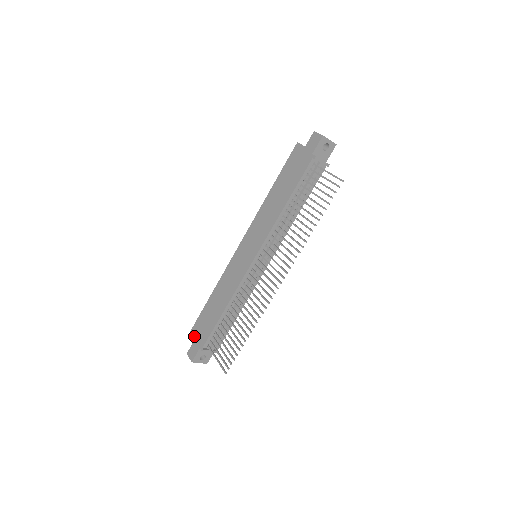
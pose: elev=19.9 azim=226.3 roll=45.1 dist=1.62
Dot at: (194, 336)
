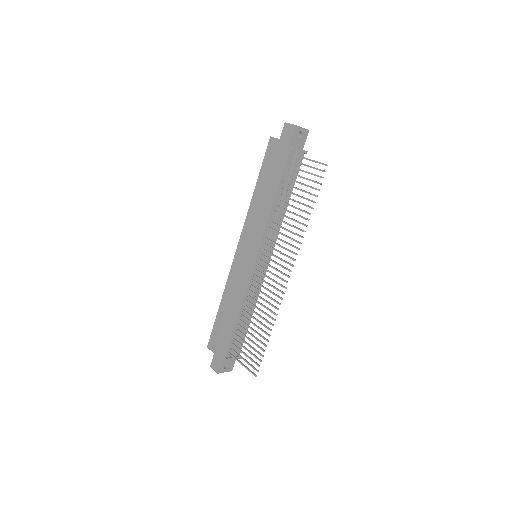
Dot at: (213, 348)
